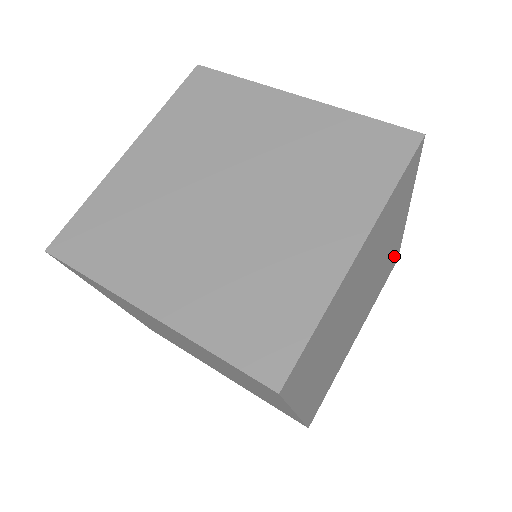
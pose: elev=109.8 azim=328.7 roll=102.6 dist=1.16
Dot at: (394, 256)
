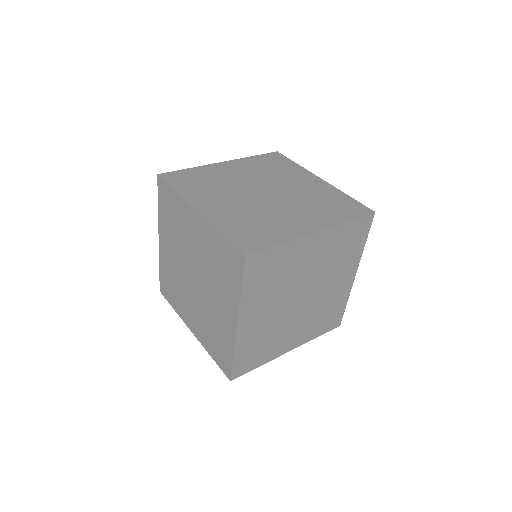
Dot at: (338, 311)
